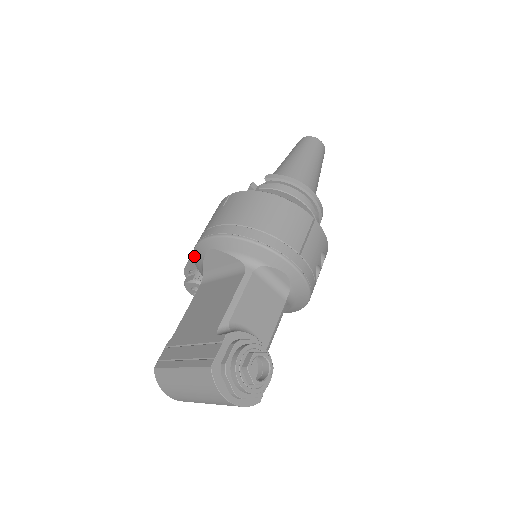
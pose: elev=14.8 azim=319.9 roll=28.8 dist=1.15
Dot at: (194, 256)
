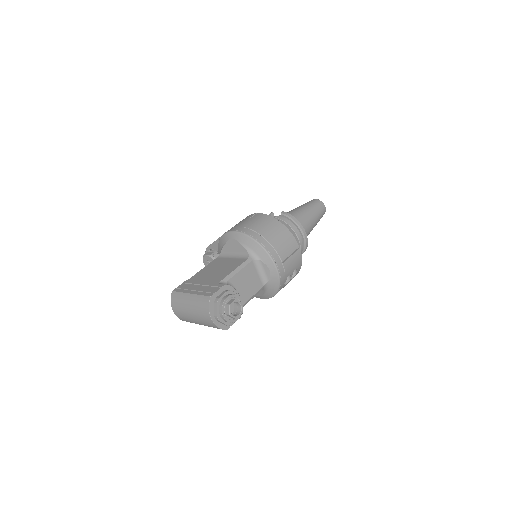
Dot at: (220, 239)
